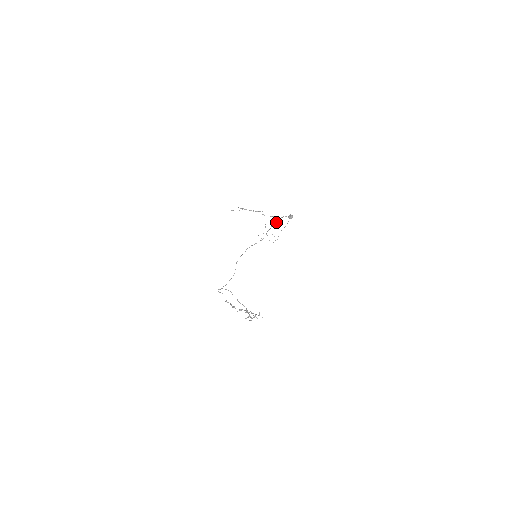
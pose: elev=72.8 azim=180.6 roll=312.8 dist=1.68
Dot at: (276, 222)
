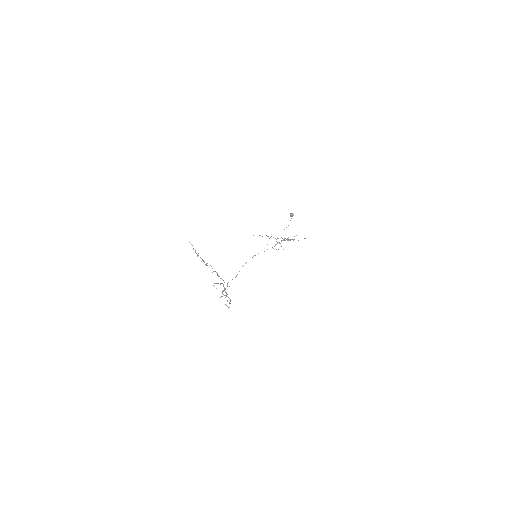
Dot at: occluded
